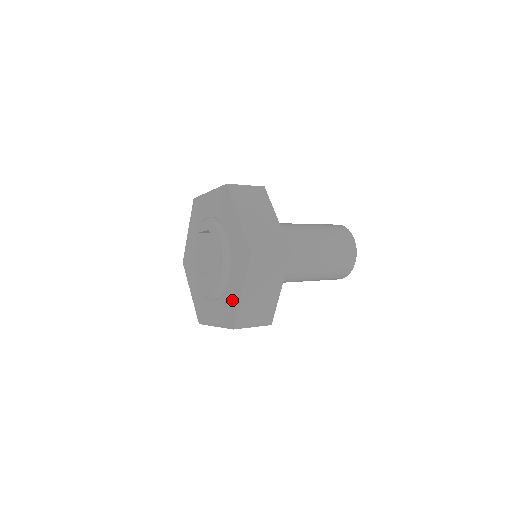
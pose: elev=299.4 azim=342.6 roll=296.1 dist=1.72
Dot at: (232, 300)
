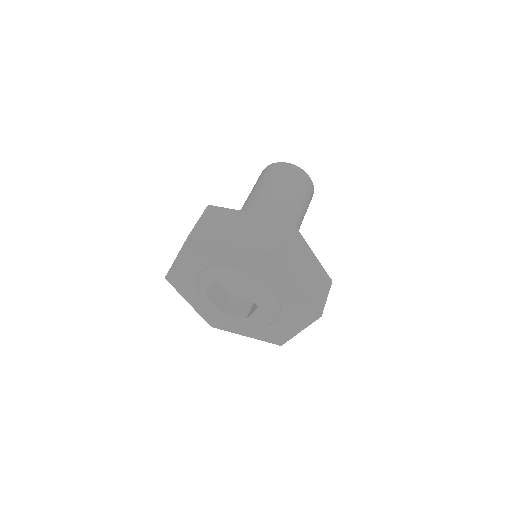
Dot at: (296, 301)
